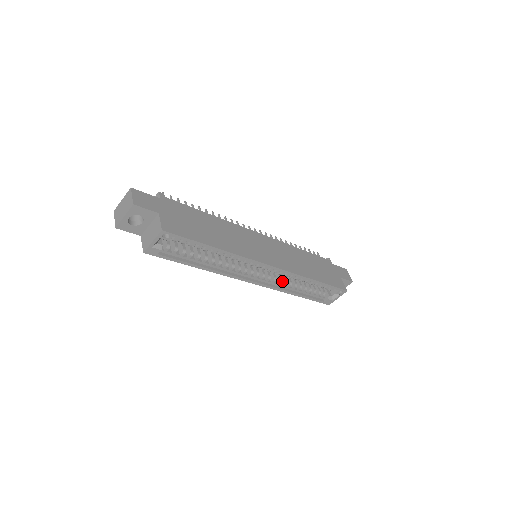
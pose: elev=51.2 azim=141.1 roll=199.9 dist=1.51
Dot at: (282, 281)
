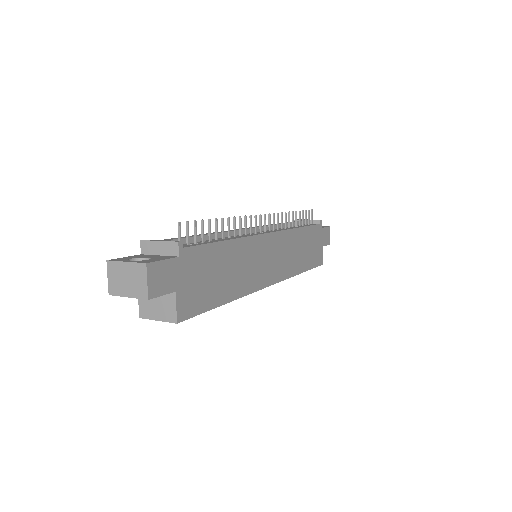
Dot at: occluded
